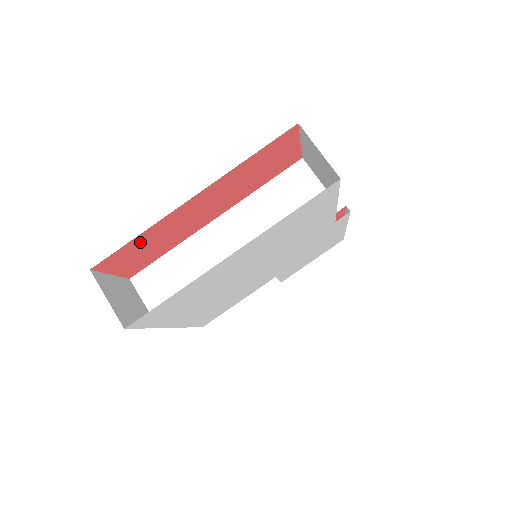
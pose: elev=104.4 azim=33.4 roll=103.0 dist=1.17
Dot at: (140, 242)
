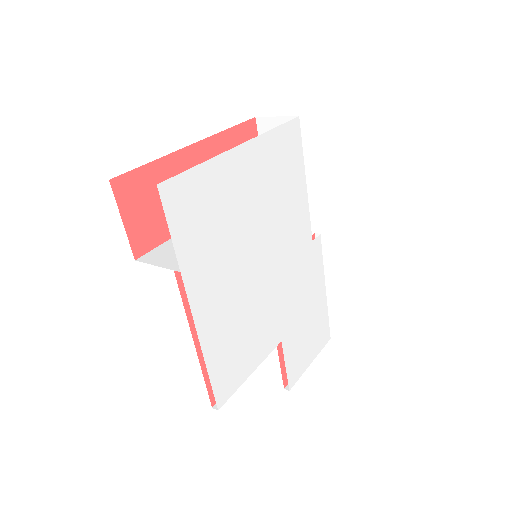
Dot at: (152, 179)
